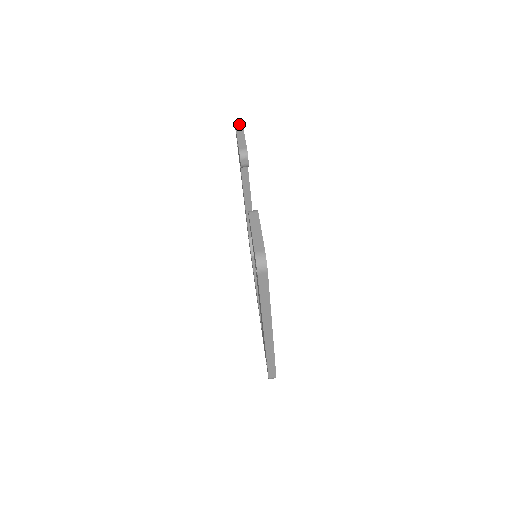
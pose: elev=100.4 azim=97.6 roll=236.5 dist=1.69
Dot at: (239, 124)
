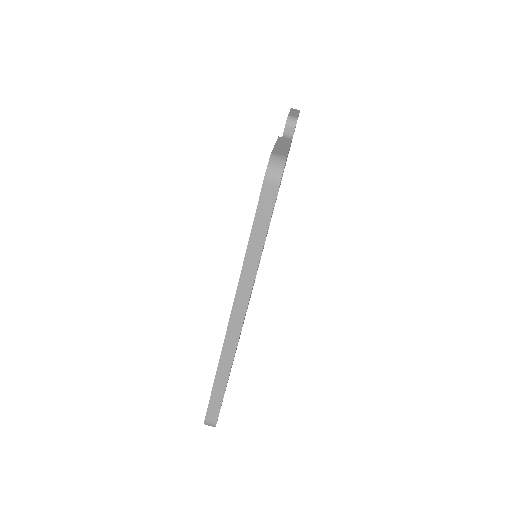
Dot at: (296, 109)
